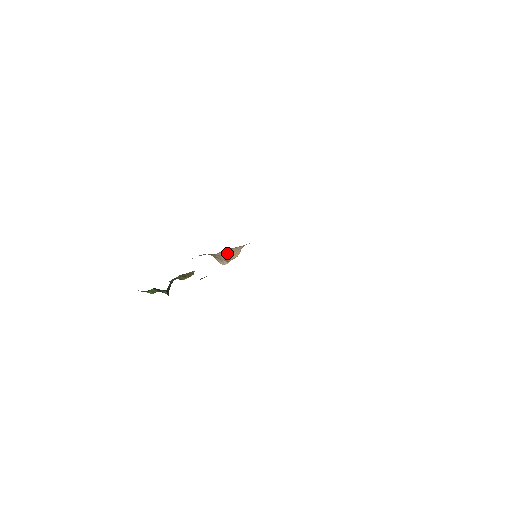
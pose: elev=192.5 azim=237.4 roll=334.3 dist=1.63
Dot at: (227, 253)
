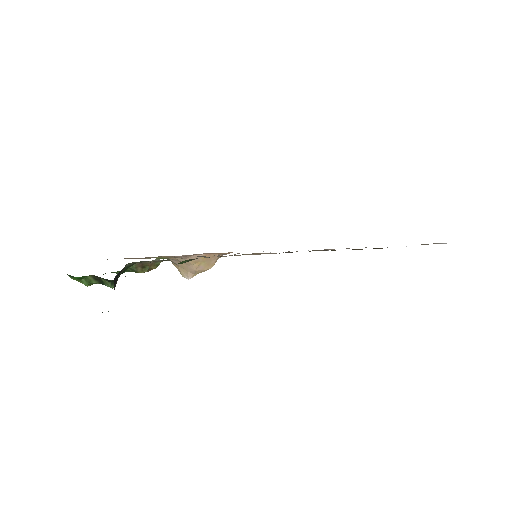
Dot at: (199, 260)
